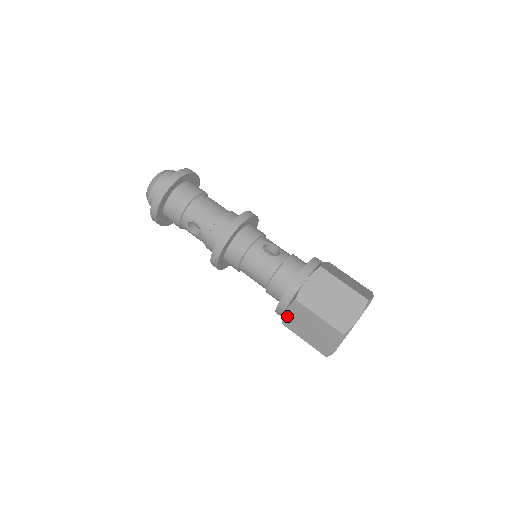
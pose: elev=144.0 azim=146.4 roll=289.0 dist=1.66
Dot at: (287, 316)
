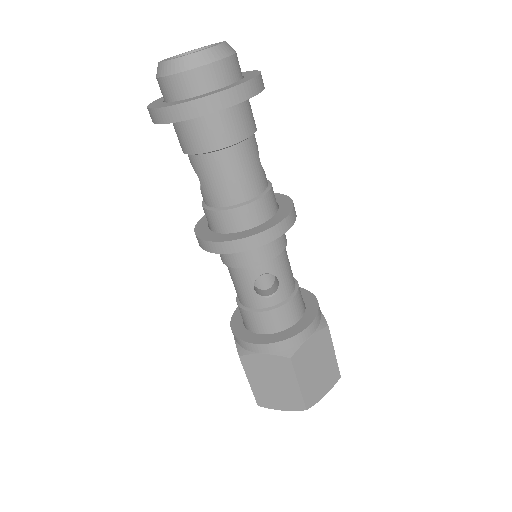
Dot at: occluded
